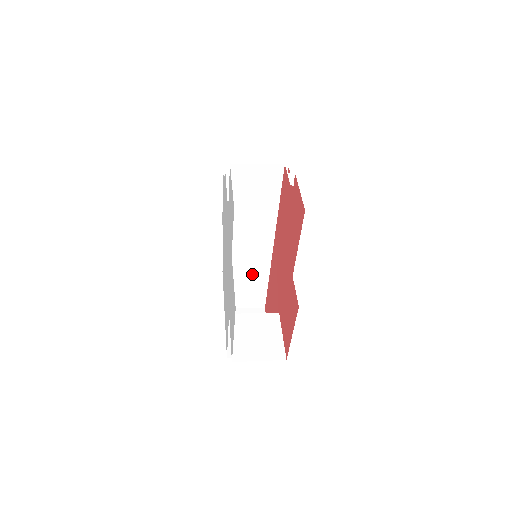
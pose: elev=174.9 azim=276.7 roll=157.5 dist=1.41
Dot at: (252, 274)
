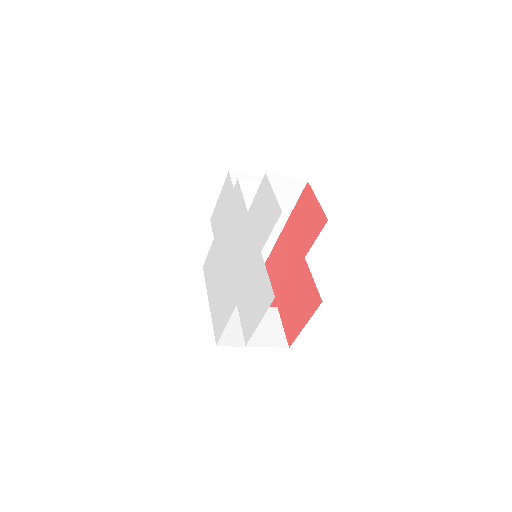
Dot at: occluded
